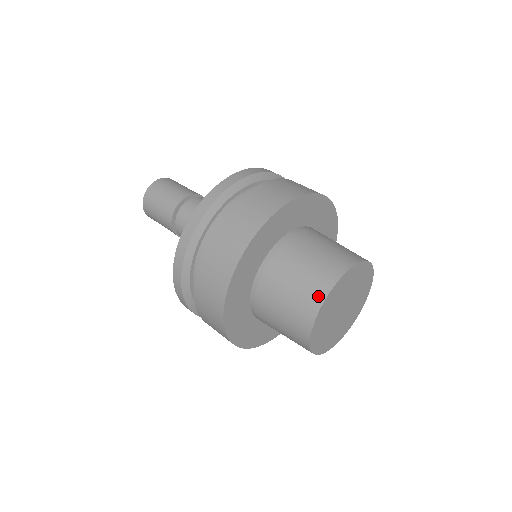
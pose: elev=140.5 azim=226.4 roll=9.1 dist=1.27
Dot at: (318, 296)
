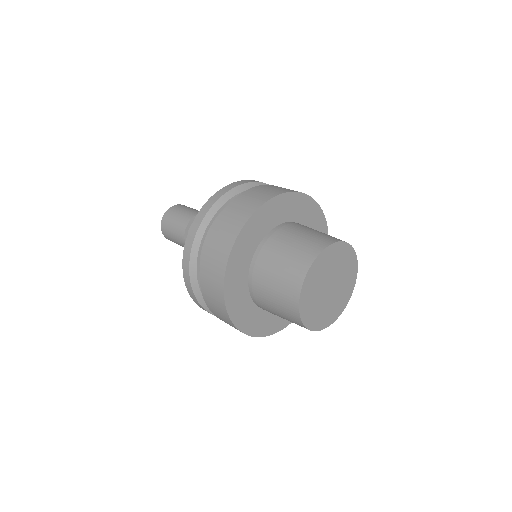
Dot at: (311, 255)
